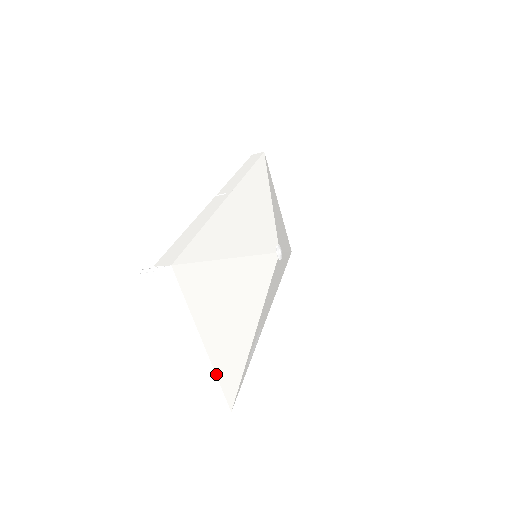
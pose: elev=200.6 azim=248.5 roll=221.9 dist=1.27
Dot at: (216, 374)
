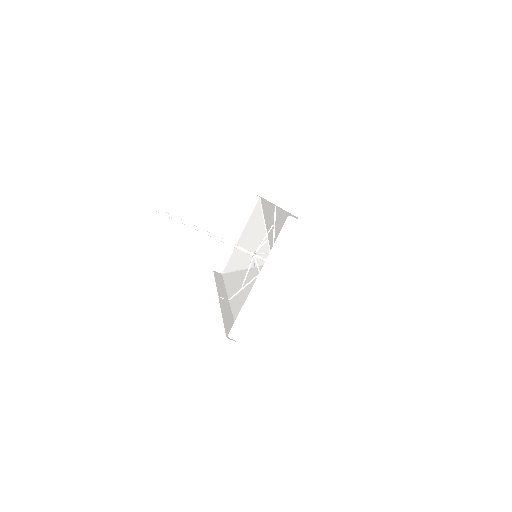
Dot at: occluded
